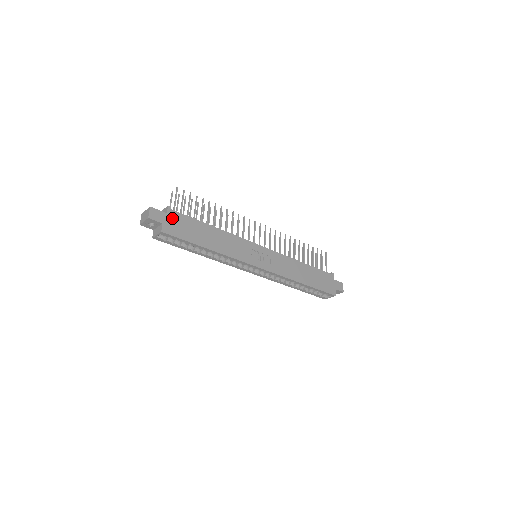
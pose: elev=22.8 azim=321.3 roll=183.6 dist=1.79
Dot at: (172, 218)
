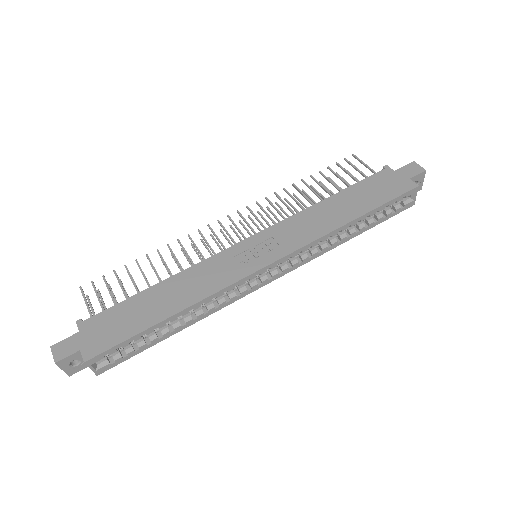
Dot at: (90, 330)
